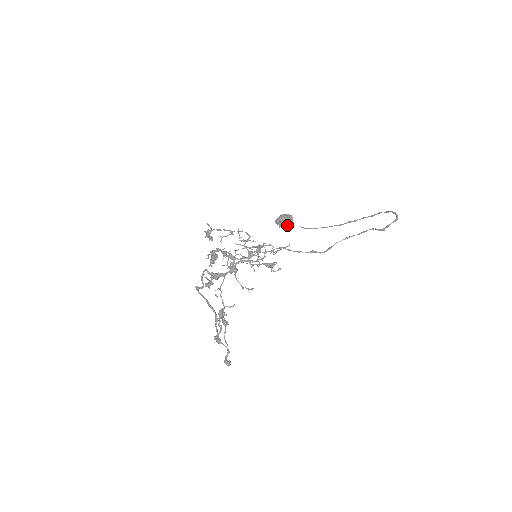
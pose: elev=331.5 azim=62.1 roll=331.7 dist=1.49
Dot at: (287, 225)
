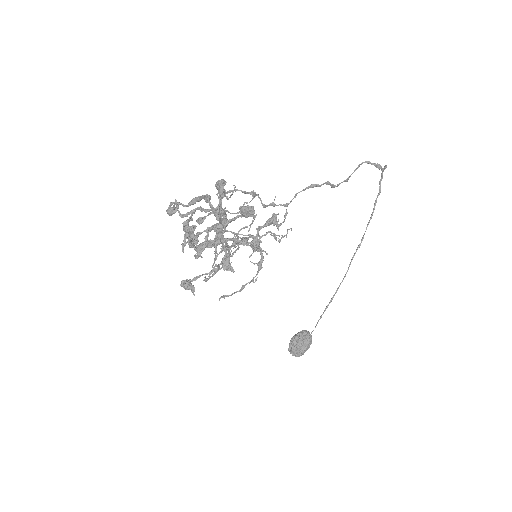
Dot at: (305, 340)
